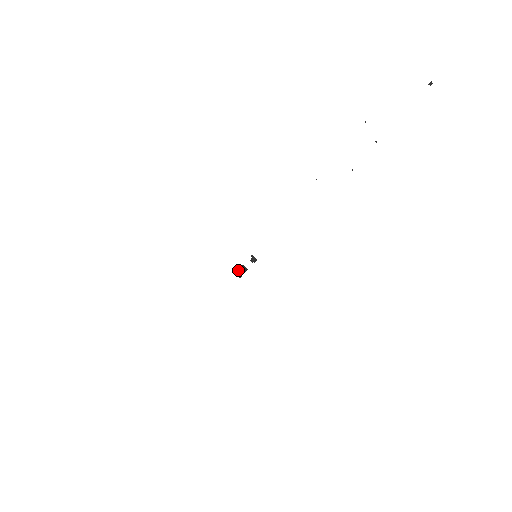
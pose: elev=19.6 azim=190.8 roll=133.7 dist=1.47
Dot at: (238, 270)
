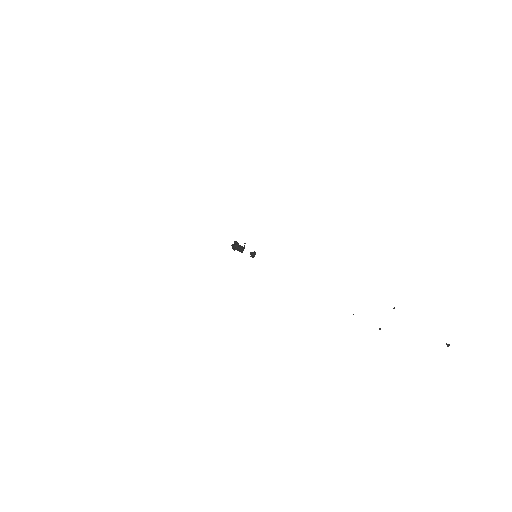
Dot at: (238, 245)
